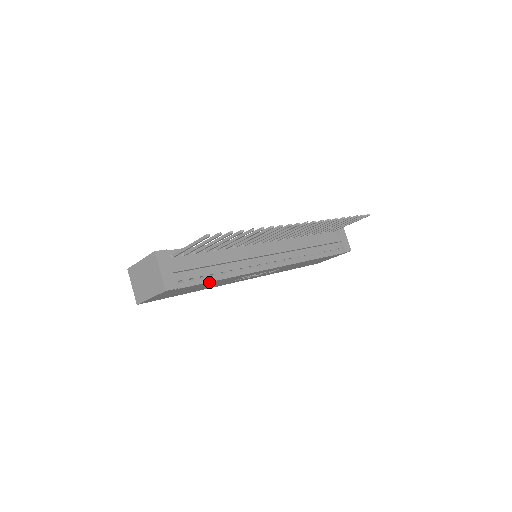
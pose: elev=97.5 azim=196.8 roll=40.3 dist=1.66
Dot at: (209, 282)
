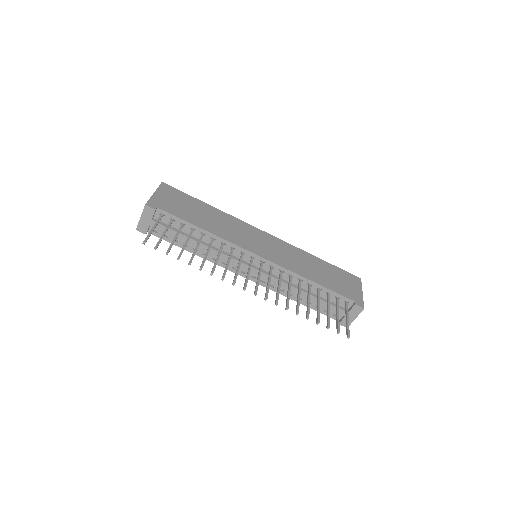
Dot at: (180, 246)
